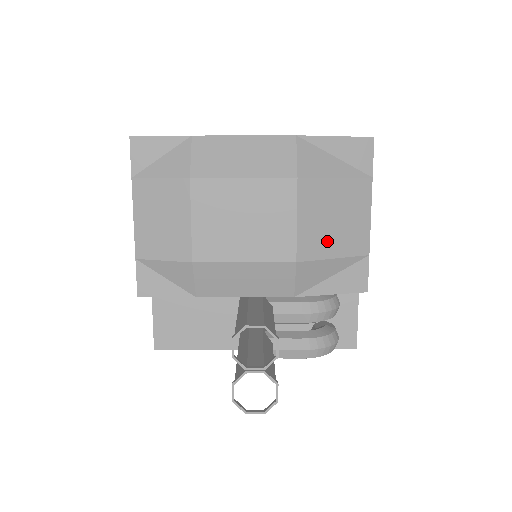
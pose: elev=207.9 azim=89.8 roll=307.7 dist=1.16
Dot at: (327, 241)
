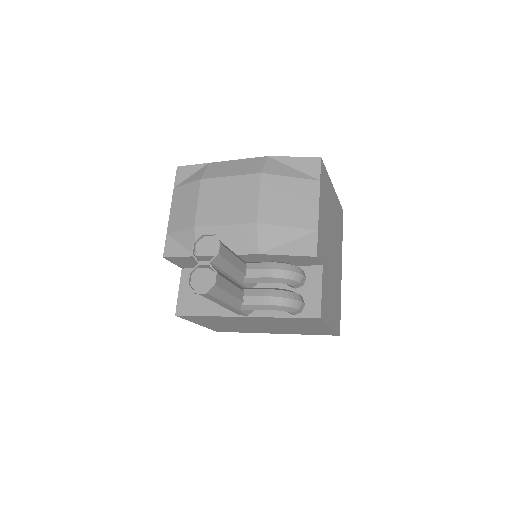
Dot at: (282, 214)
